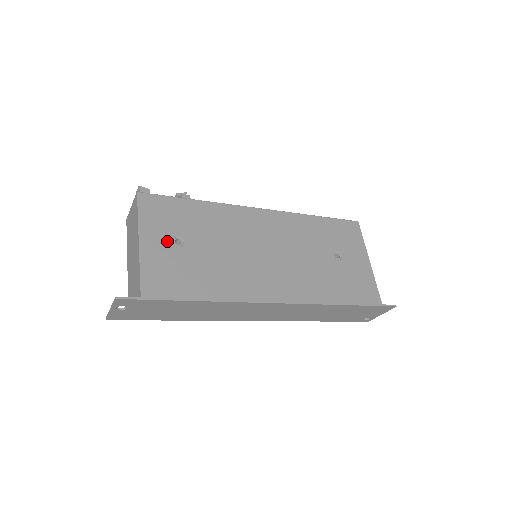
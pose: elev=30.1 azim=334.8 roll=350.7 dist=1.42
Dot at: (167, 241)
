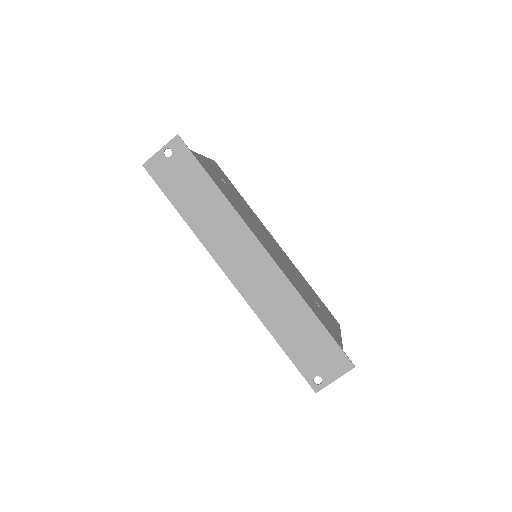
Dot at: (218, 174)
